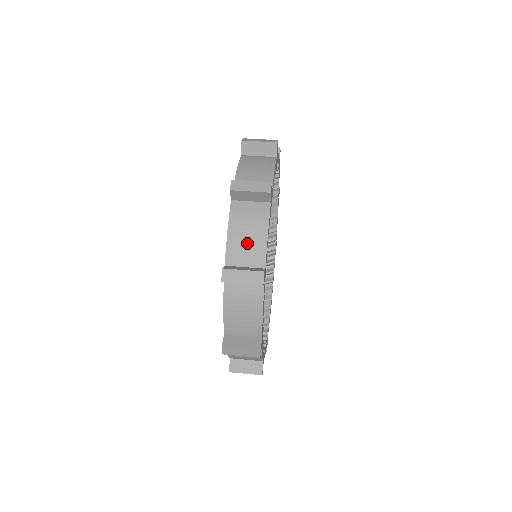
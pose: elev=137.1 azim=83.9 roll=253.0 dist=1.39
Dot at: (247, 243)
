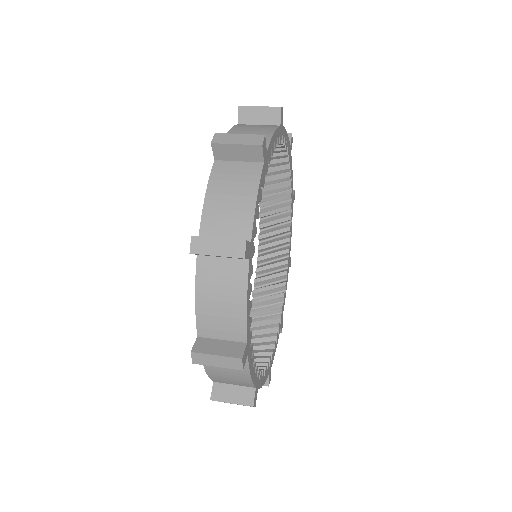
Dot at: (229, 209)
